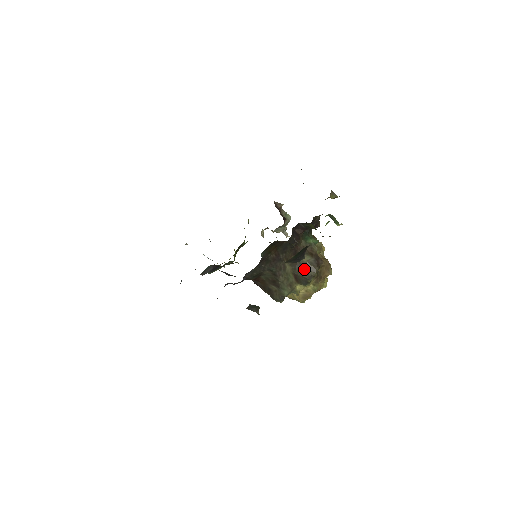
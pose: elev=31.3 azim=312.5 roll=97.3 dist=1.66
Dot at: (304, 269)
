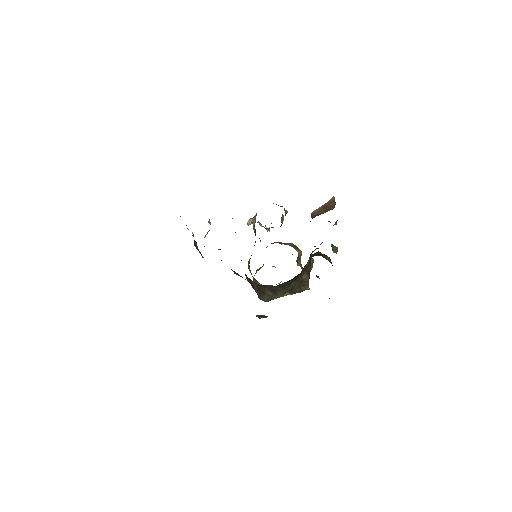
Dot at: (301, 285)
